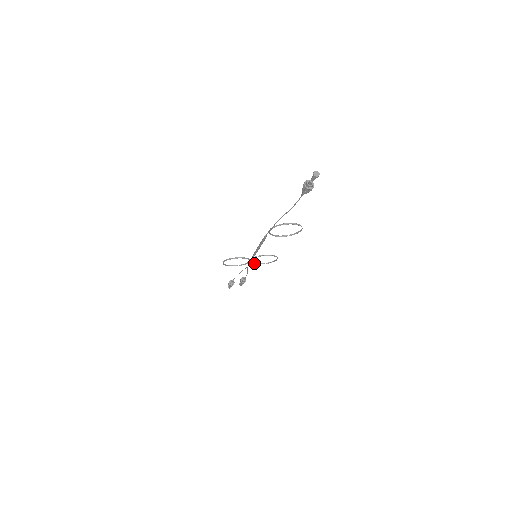
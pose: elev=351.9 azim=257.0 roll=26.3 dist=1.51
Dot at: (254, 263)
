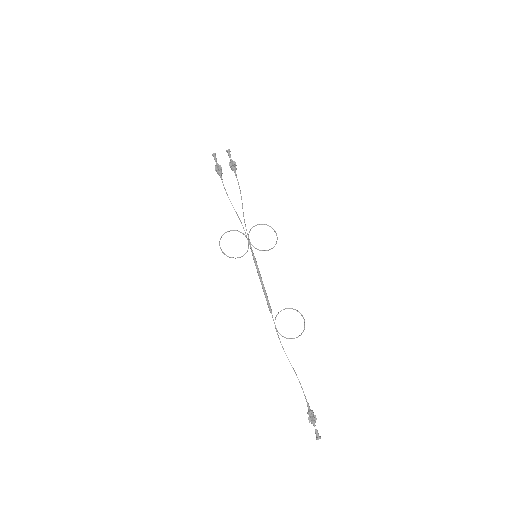
Dot at: occluded
